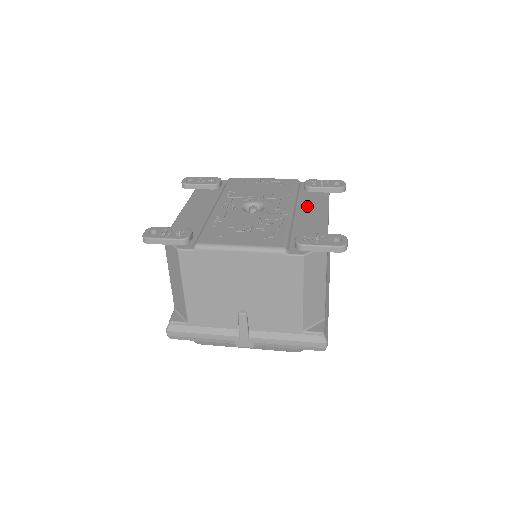
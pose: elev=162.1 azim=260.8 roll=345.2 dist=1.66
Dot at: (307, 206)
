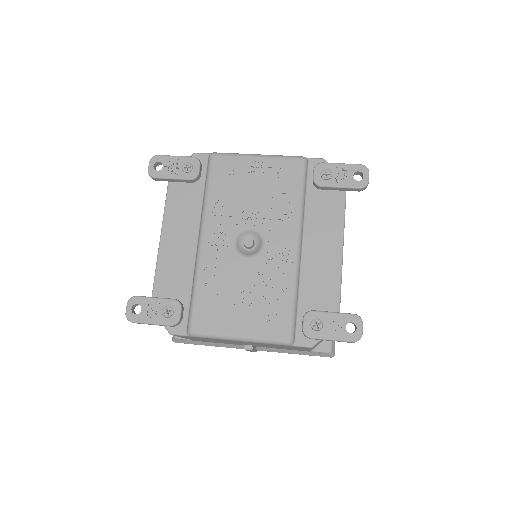
Dot at: (316, 230)
